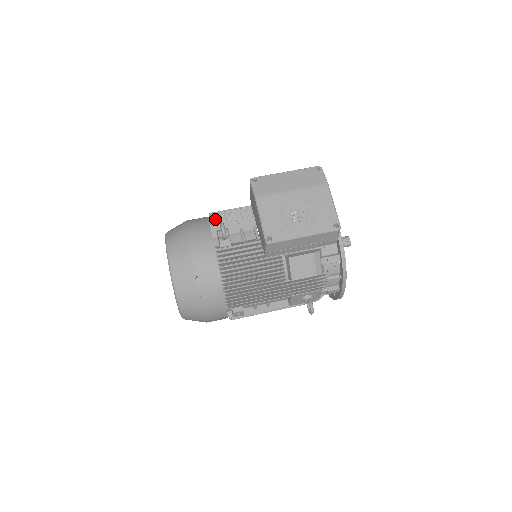
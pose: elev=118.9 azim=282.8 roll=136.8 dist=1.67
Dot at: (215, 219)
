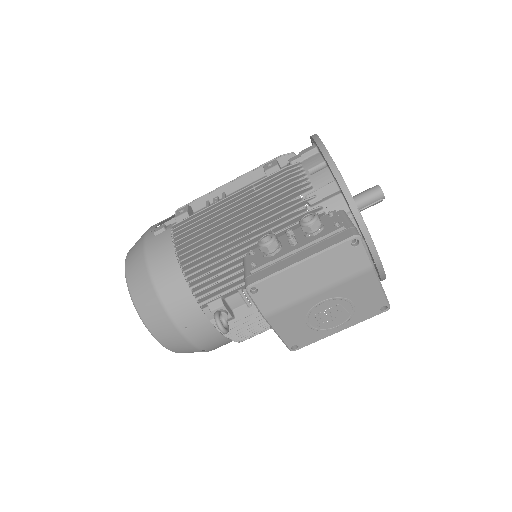
Dot at: (197, 286)
